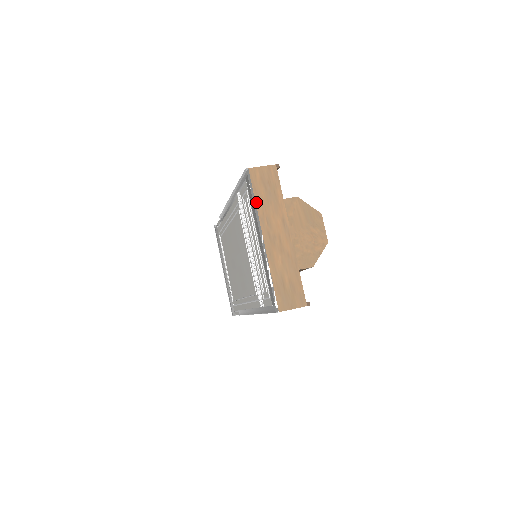
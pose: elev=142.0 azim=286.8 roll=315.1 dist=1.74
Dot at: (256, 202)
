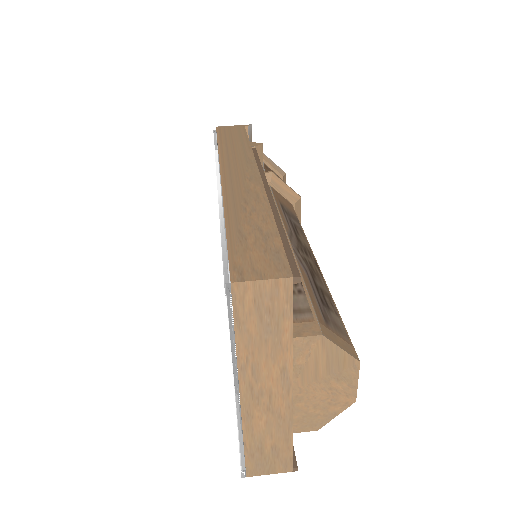
Dot at: (236, 341)
